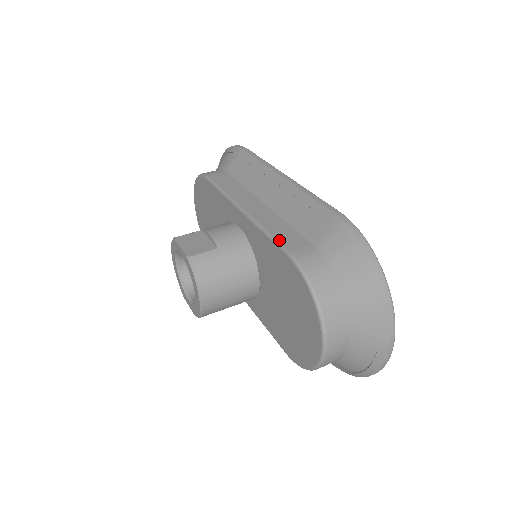
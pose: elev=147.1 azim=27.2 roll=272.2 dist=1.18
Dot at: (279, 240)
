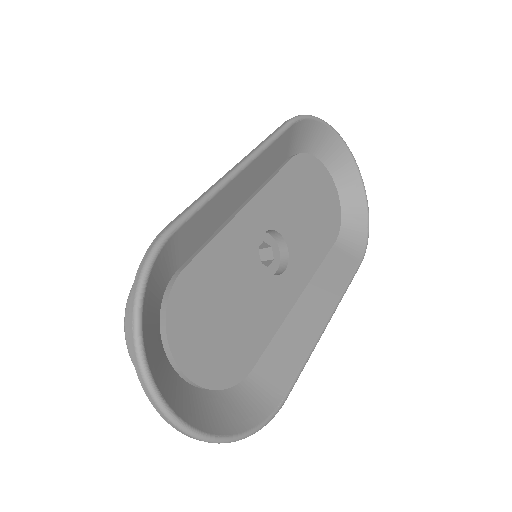
Dot at: occluded
